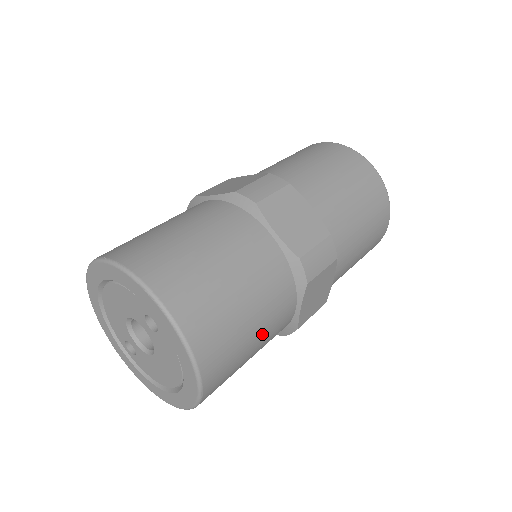
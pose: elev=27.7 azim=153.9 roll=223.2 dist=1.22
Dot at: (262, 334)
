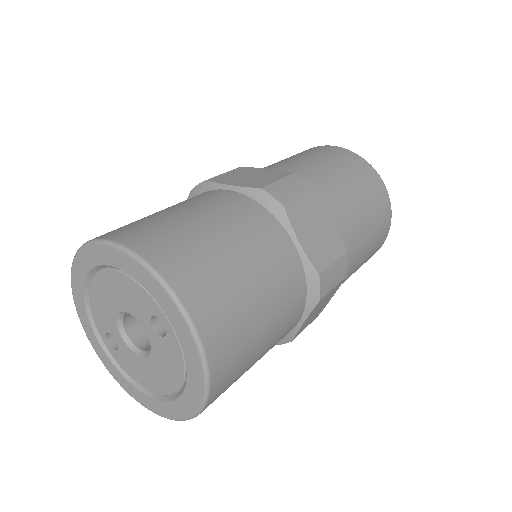
Dot at: (267, 349)
